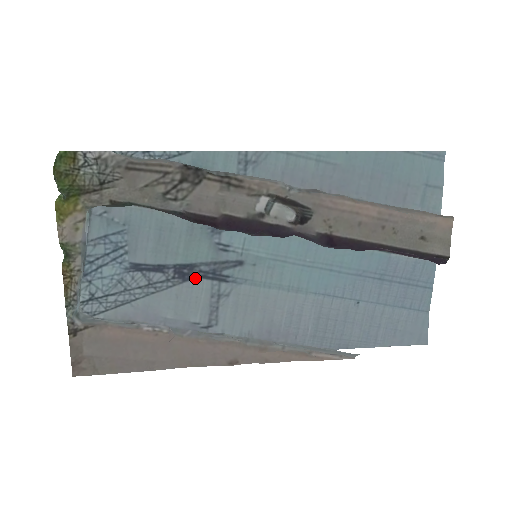
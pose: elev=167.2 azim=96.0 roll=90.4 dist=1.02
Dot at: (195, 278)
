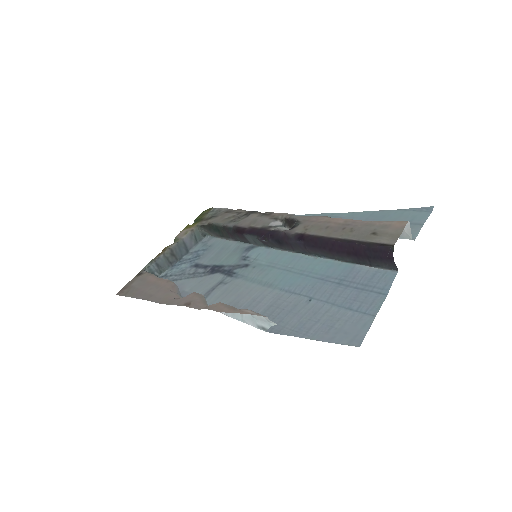
Dot at: (217, 273)
